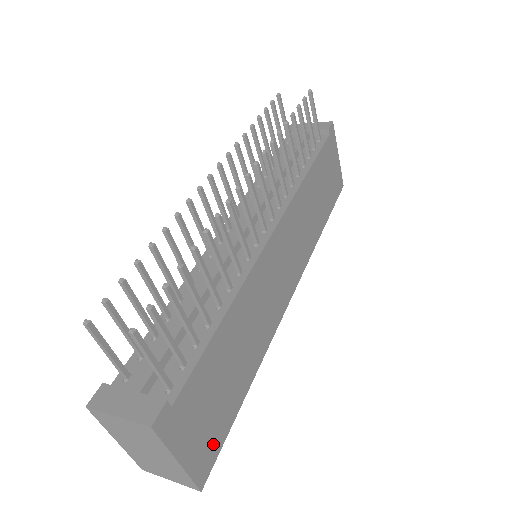
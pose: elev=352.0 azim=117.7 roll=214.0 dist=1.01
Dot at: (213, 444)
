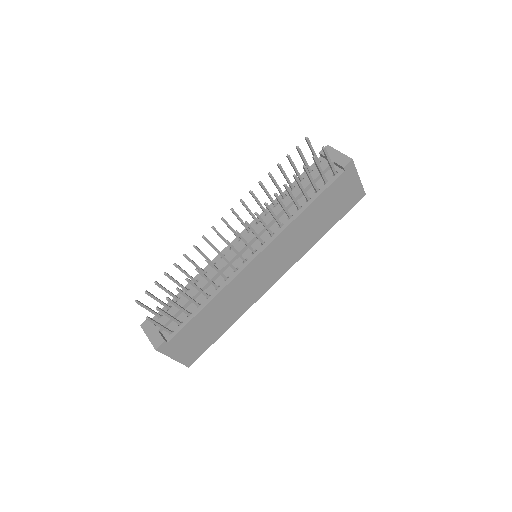
Dot at: (197, 352)
